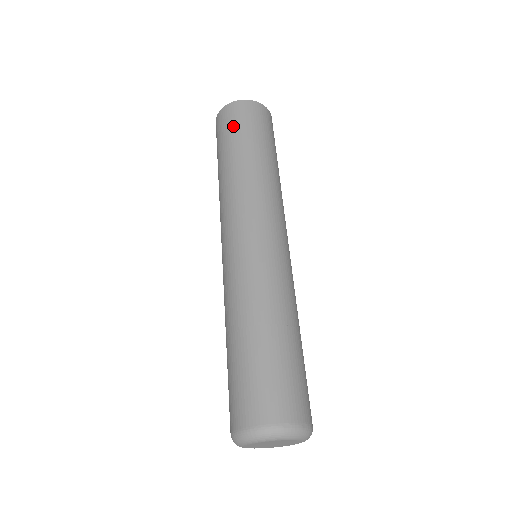
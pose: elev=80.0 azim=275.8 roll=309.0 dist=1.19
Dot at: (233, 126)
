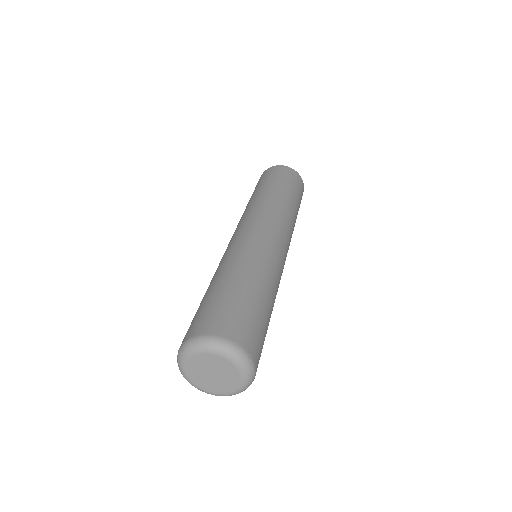
Dot at: (286, 177)
